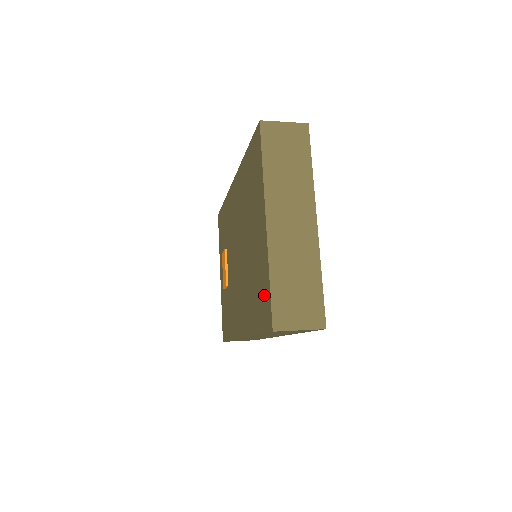
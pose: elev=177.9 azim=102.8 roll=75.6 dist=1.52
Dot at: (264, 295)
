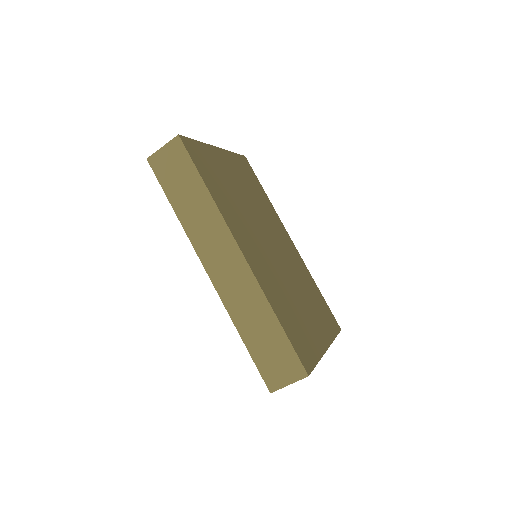
Dot at: occluded
